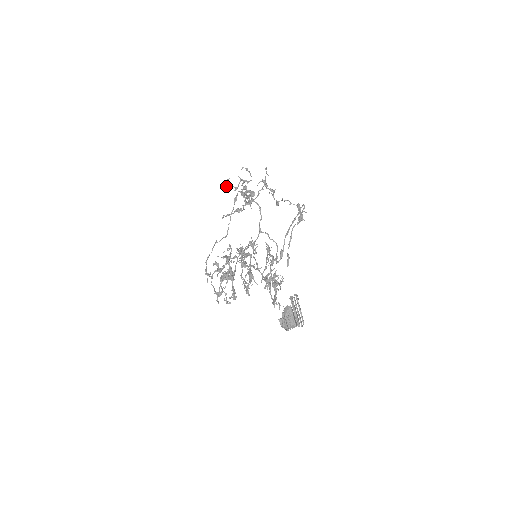
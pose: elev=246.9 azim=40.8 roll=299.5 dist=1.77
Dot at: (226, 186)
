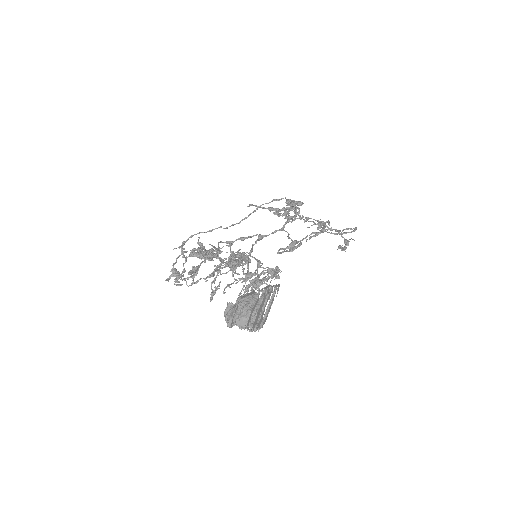
Dot at: (273, 212)
